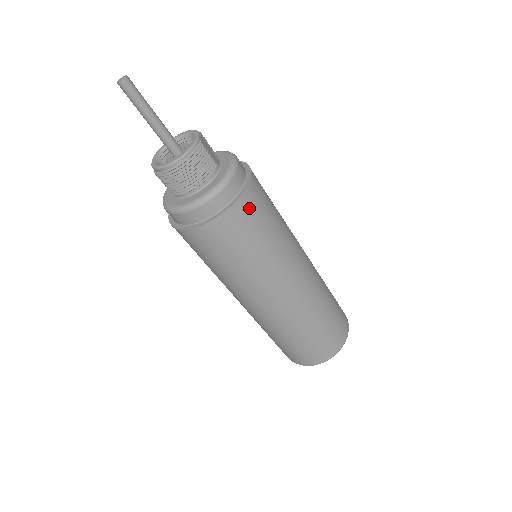
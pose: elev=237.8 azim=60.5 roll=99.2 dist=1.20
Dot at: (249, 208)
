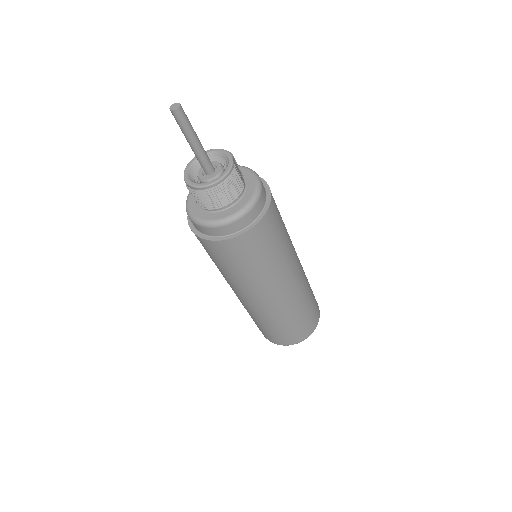
Dot at: (268, 225)
